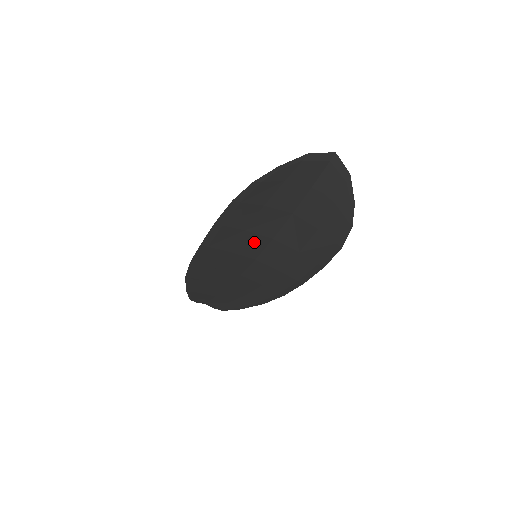
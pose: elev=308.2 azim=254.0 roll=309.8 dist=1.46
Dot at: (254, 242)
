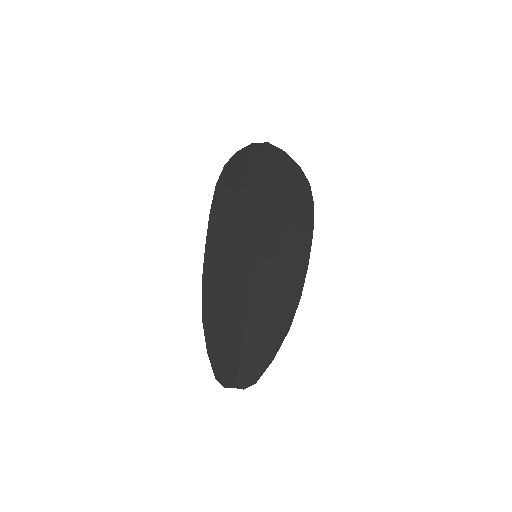
Dot at: (248, 232)
